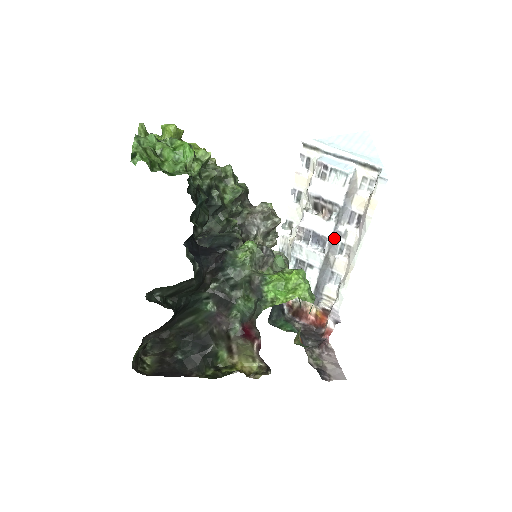
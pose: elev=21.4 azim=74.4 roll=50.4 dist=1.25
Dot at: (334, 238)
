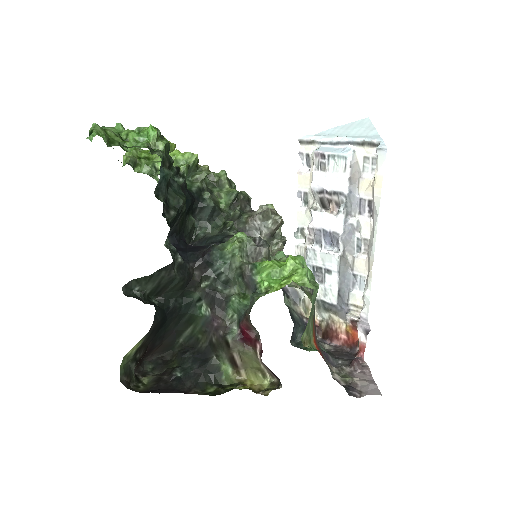
Dot at: (346, 232)
